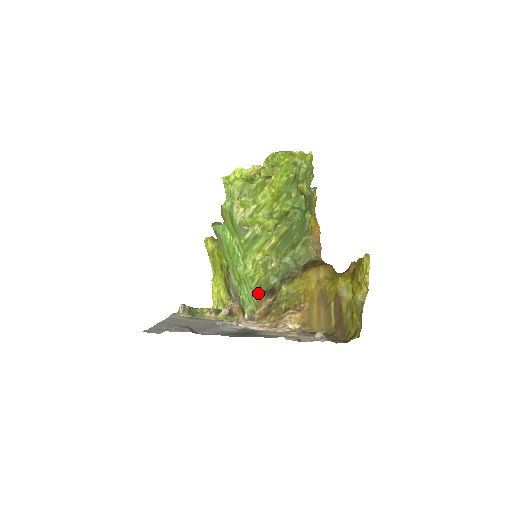
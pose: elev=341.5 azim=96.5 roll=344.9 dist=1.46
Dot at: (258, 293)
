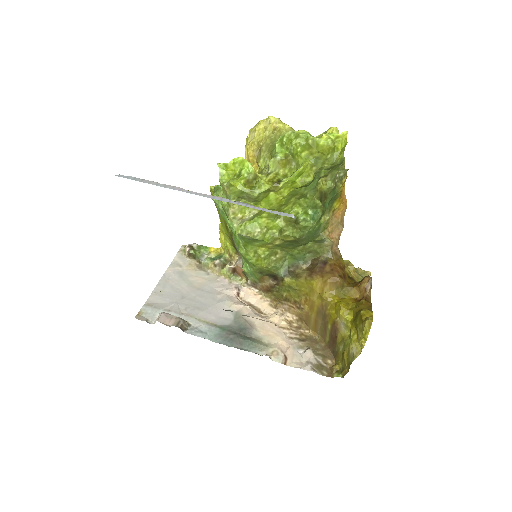
Dot at: (260, 273)
